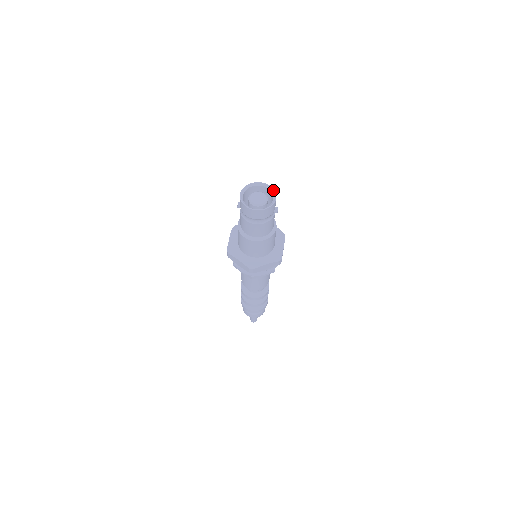
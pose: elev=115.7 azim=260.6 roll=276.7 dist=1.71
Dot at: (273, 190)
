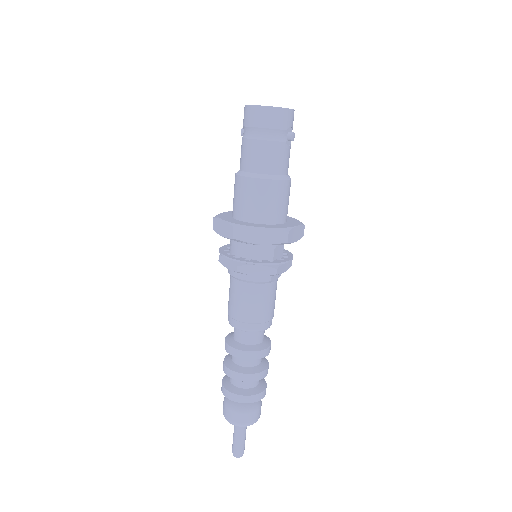
Dot at: occluded
